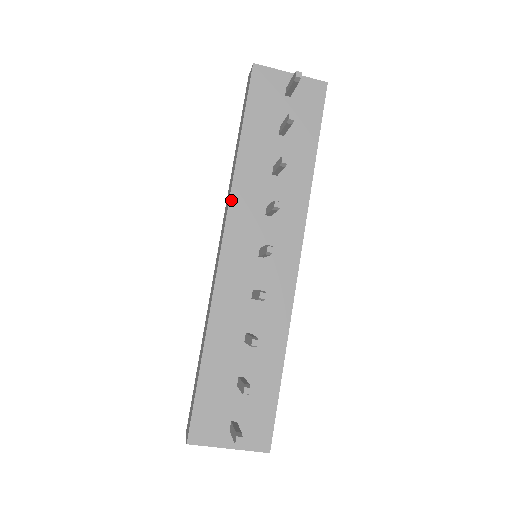
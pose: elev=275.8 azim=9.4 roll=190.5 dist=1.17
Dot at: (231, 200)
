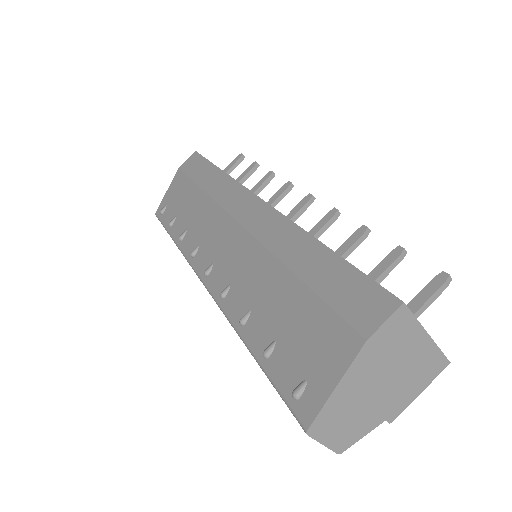
Dot at: (241, 184)
